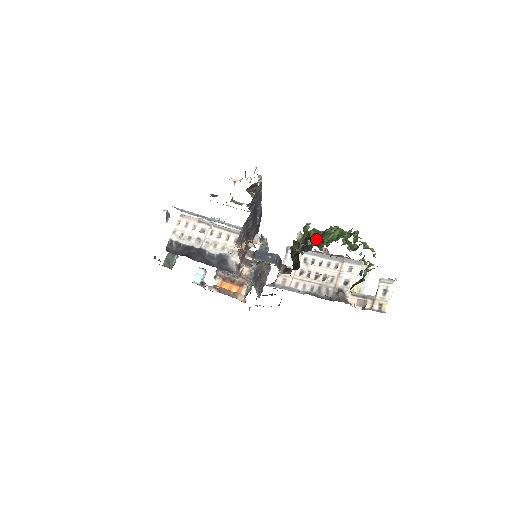
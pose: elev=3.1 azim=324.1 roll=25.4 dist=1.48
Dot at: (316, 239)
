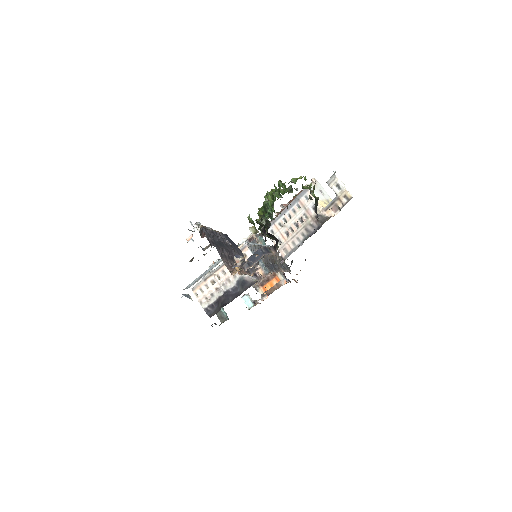
Dot at: occluded
